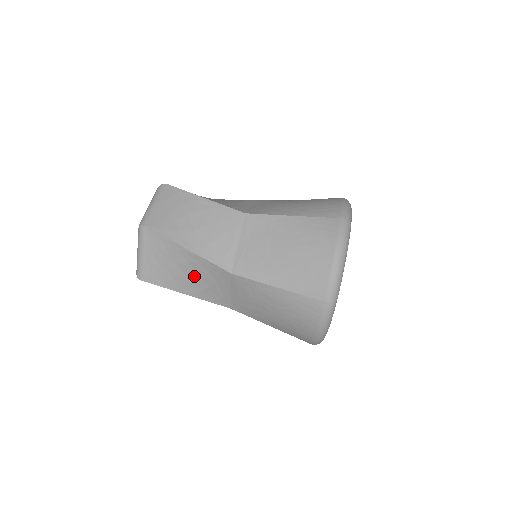
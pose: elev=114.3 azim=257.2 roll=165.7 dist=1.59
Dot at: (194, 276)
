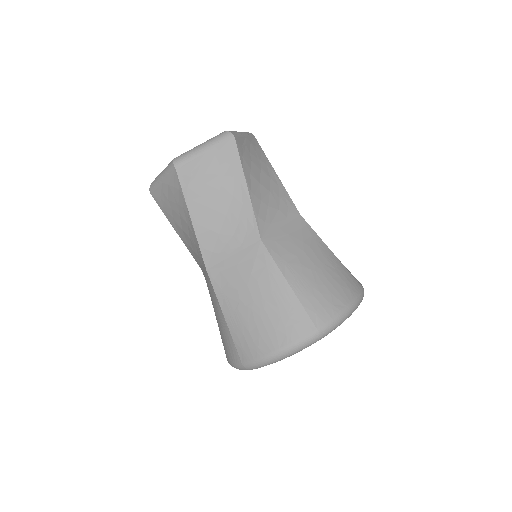
Dot at: (221, 212)
